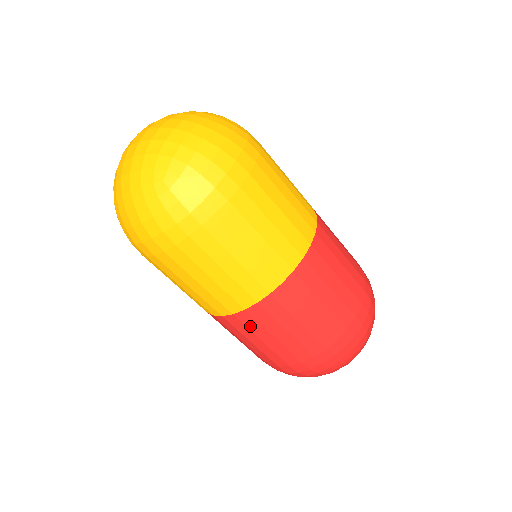
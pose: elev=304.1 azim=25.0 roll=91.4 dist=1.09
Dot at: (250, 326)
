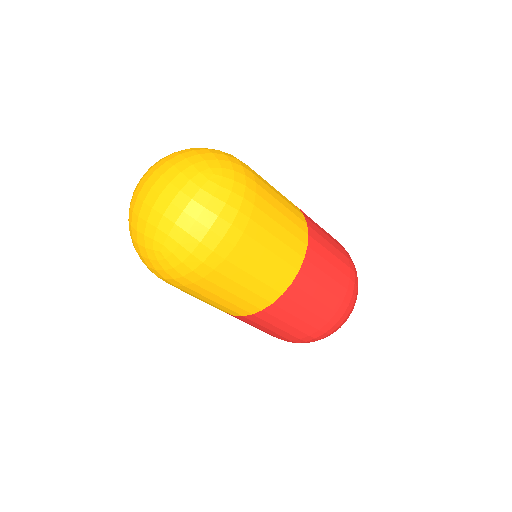
Dot at: (240, 319)
